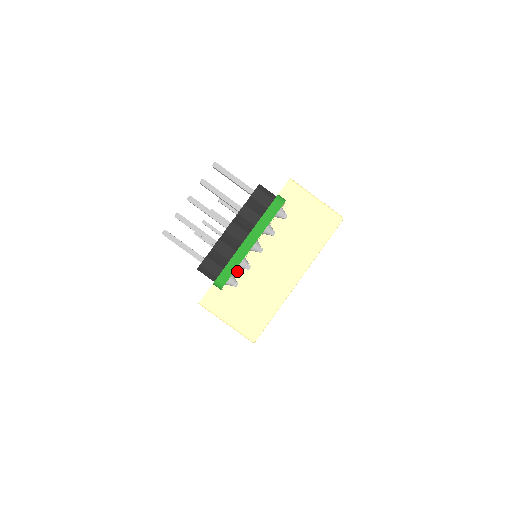
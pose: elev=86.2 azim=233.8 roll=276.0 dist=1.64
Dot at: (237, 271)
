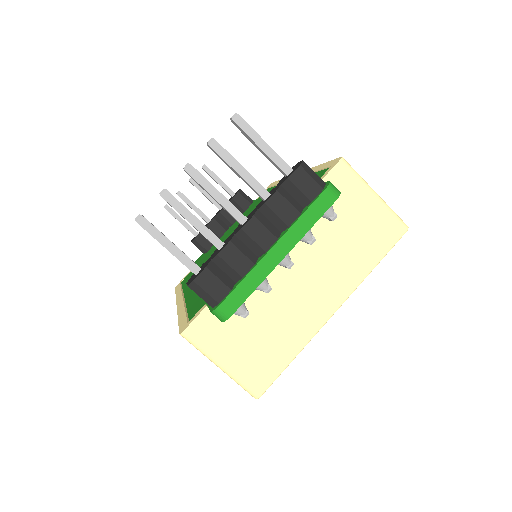
Dot at: occluded
